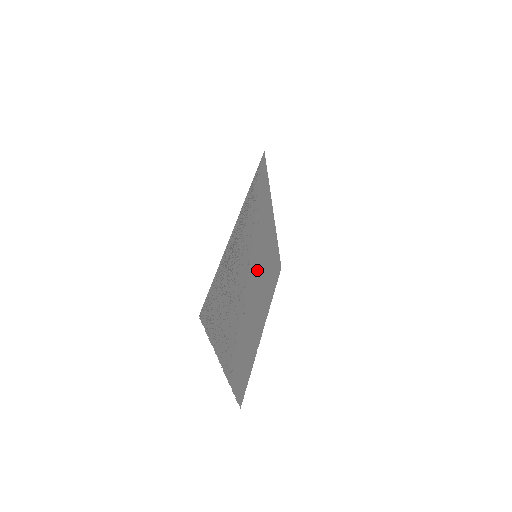
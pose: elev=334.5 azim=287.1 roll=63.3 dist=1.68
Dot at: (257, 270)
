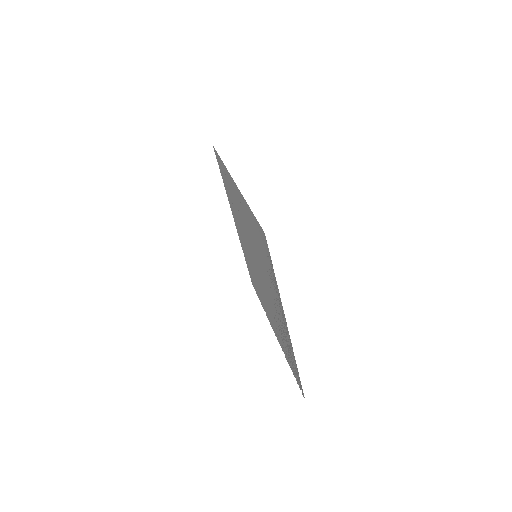
Dot at: (251, 249)
